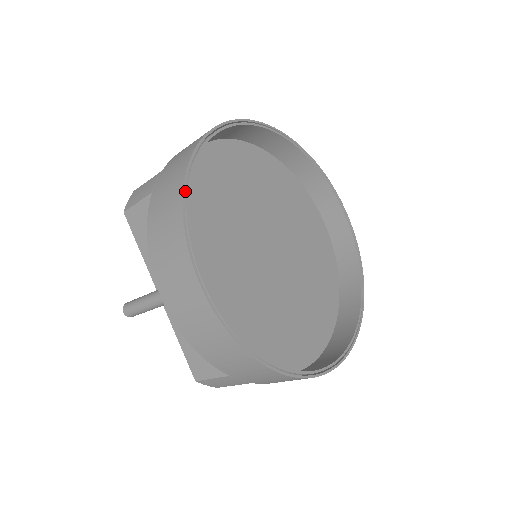
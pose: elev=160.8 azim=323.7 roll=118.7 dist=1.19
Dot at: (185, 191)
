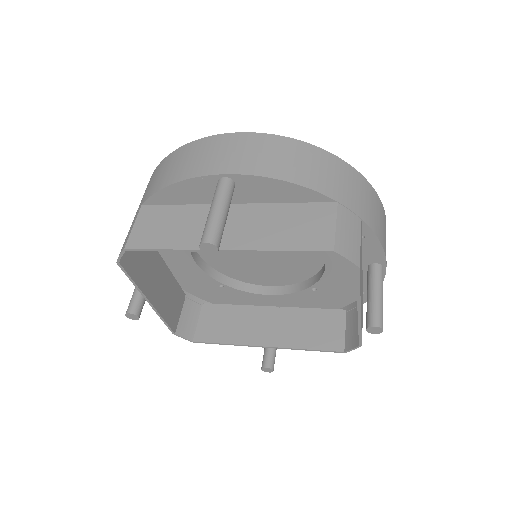
Dot at: occluded
